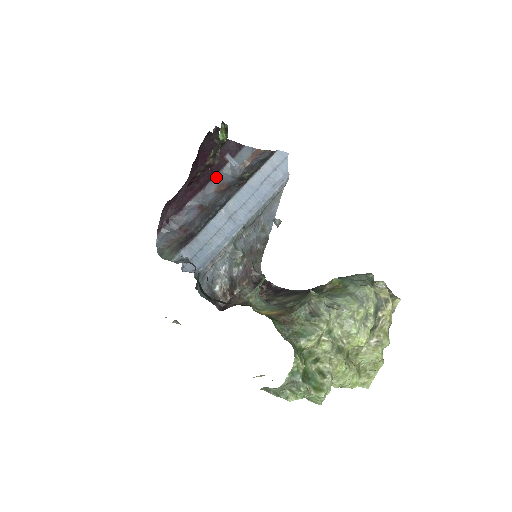
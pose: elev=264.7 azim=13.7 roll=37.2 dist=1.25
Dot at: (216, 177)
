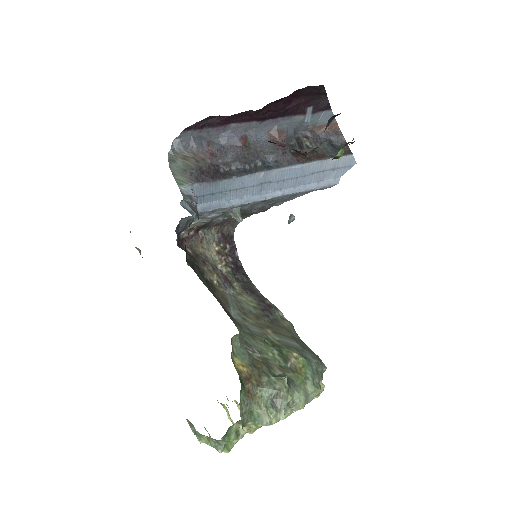
Dot at: (282, 119)
